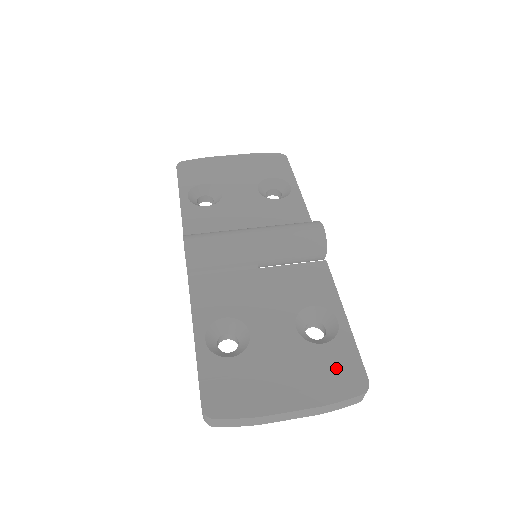
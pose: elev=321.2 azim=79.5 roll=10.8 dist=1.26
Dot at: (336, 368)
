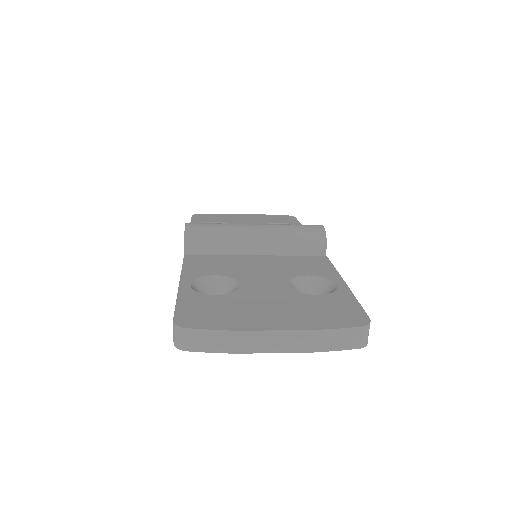
Dot at: (332, 309)
